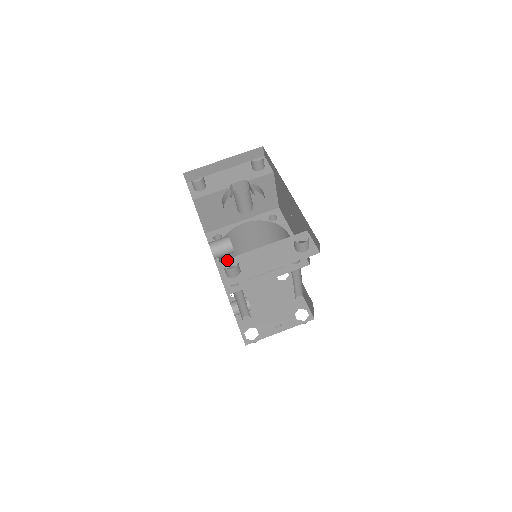
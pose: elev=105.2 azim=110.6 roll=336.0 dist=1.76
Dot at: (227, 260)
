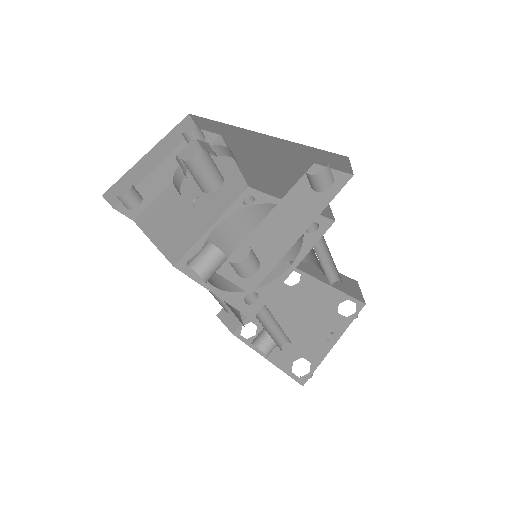
Dot at: (229, 259)
